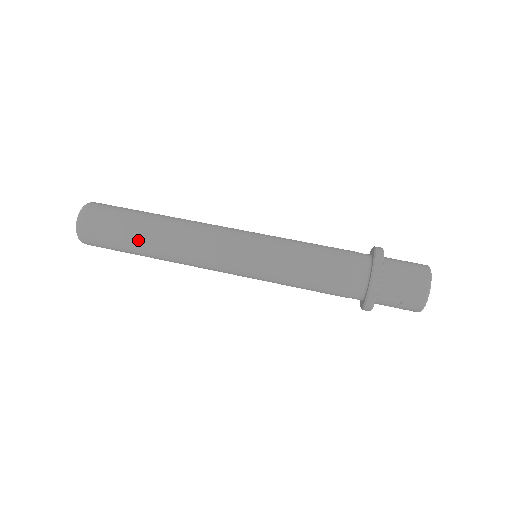
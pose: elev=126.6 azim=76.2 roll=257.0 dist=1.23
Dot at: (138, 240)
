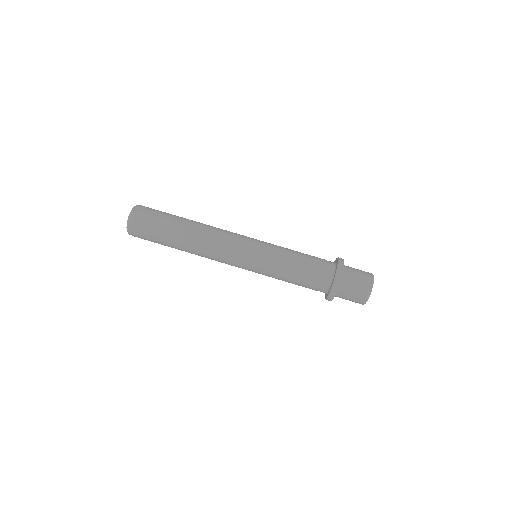
Dot at: occluded
